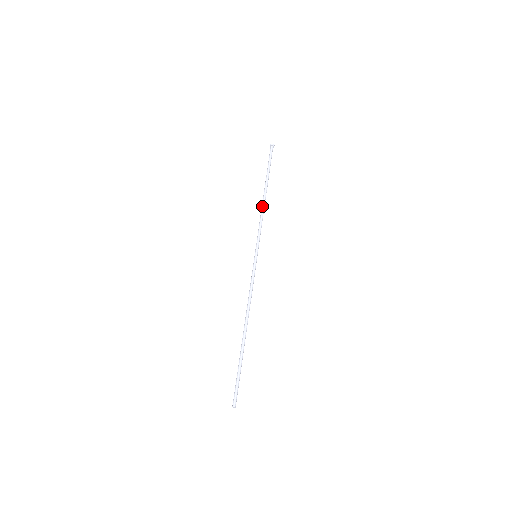
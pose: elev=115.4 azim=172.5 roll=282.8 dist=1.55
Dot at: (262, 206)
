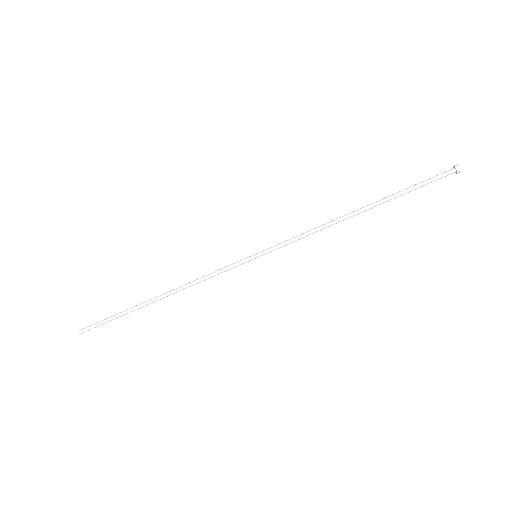
Dot at: occluded
